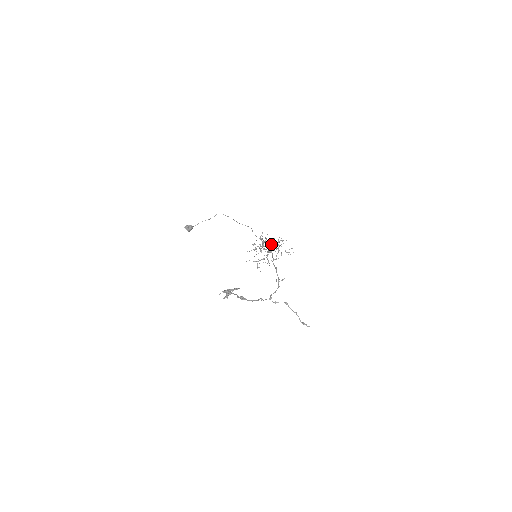
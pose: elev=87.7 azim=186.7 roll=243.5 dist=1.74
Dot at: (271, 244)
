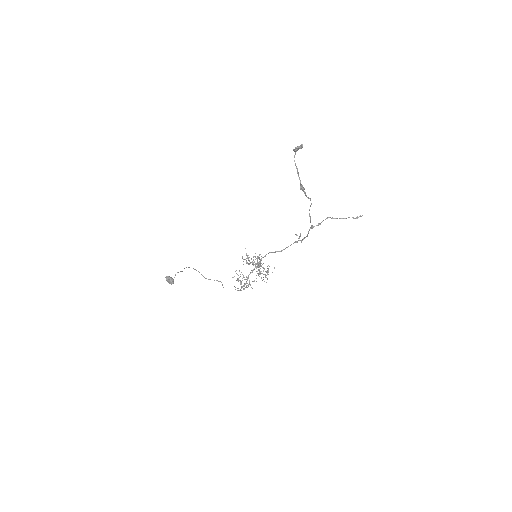
Dot at: occluded
